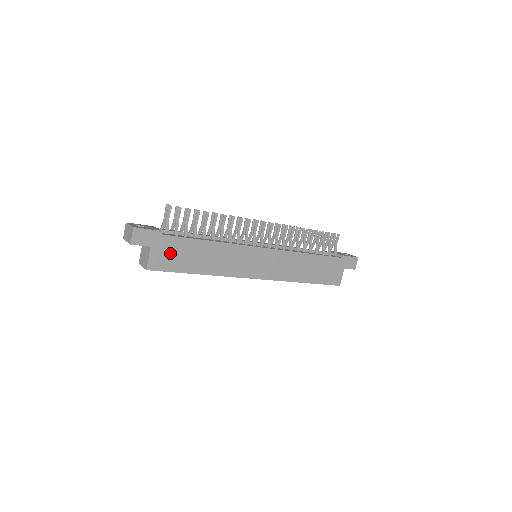
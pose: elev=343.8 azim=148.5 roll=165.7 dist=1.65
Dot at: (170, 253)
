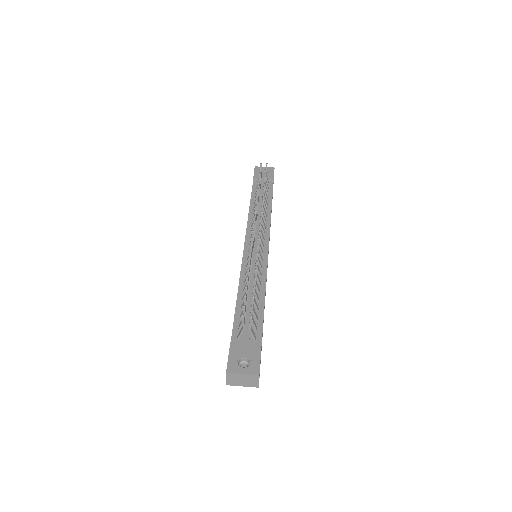
Dot at: occluded
